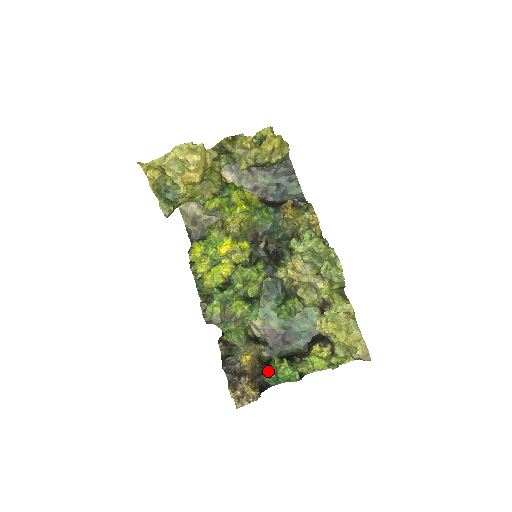
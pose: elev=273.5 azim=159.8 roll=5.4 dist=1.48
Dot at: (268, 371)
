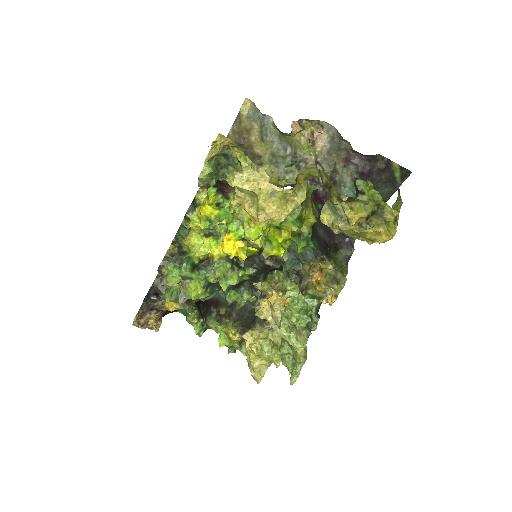
Dot at: occluded
